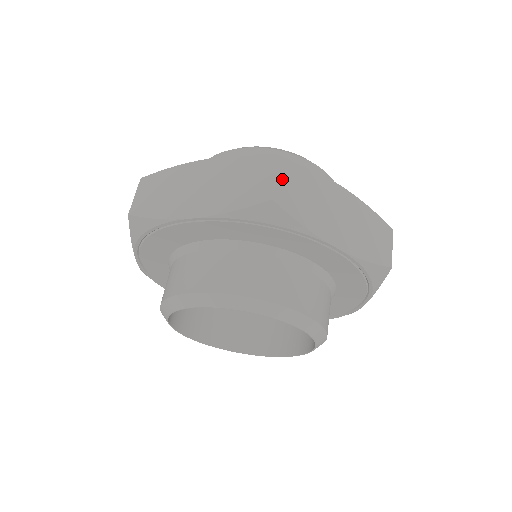
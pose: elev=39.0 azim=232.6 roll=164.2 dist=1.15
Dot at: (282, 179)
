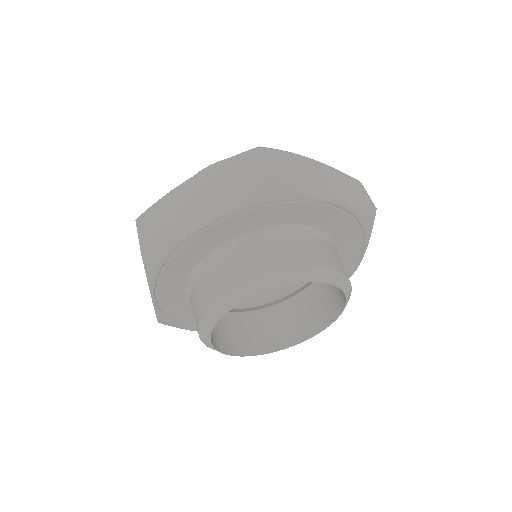
Dot at: occluded
